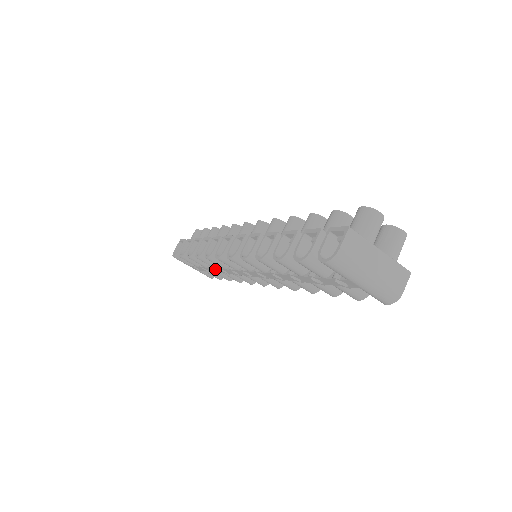
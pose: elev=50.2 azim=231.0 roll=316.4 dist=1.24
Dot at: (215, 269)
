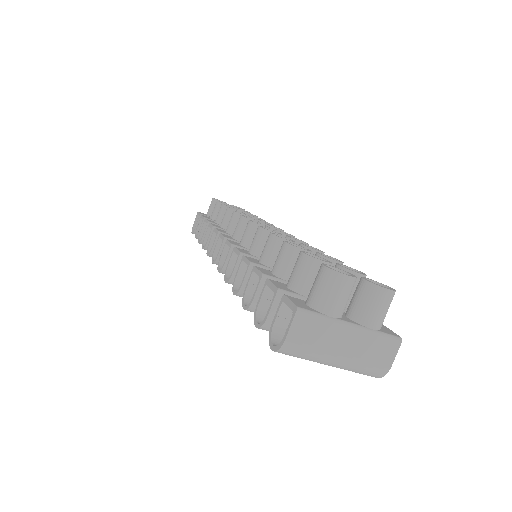
Dot at: occluded
